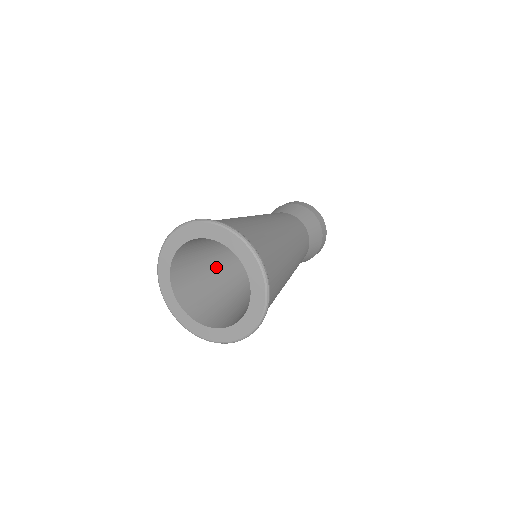
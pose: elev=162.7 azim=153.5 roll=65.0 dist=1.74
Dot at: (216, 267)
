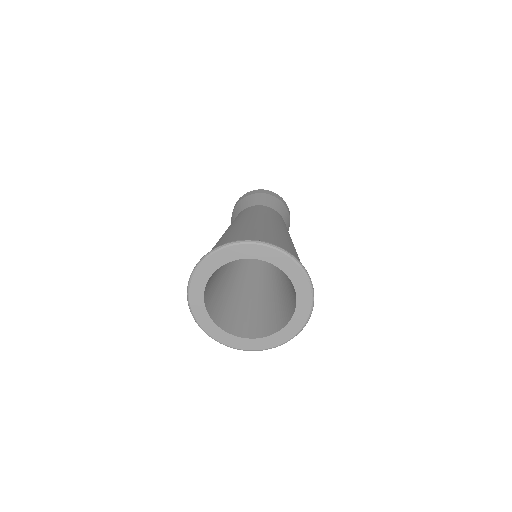
Dot at: (222, 269)
